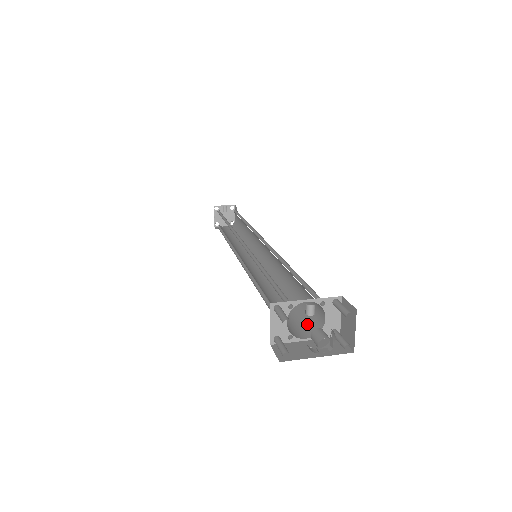
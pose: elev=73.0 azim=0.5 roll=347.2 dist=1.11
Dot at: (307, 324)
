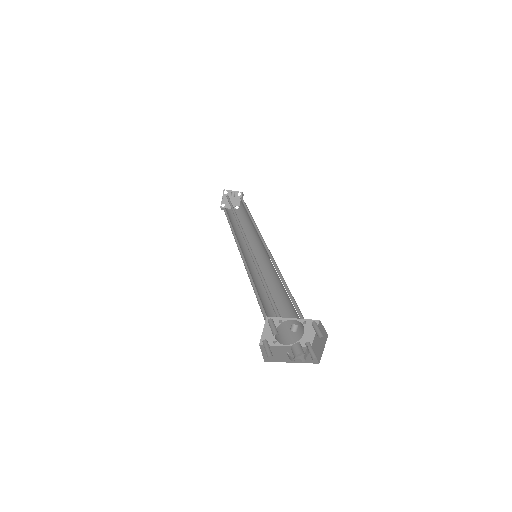
Dot at: (289, 332)
